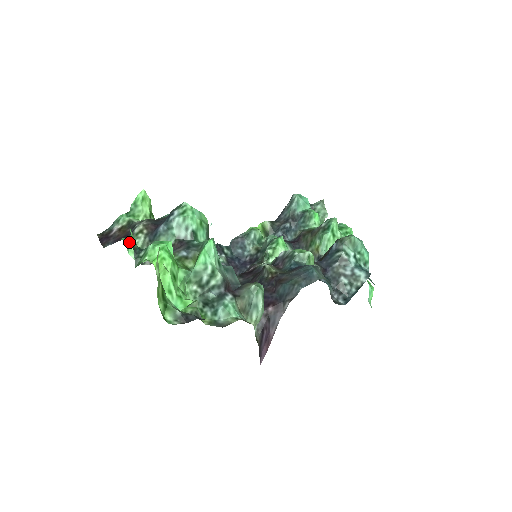
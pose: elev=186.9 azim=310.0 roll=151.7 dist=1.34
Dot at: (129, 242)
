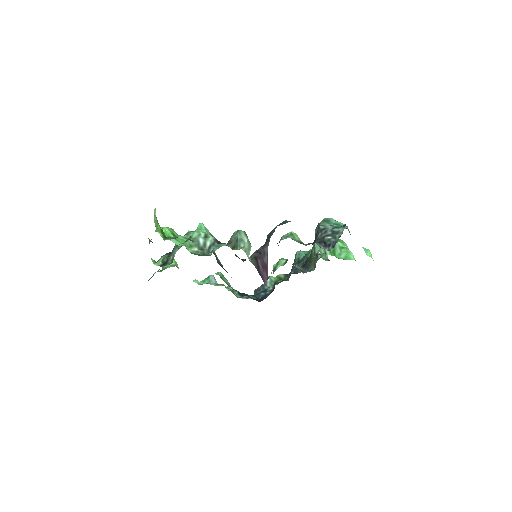
Dot at: (155, 261)
